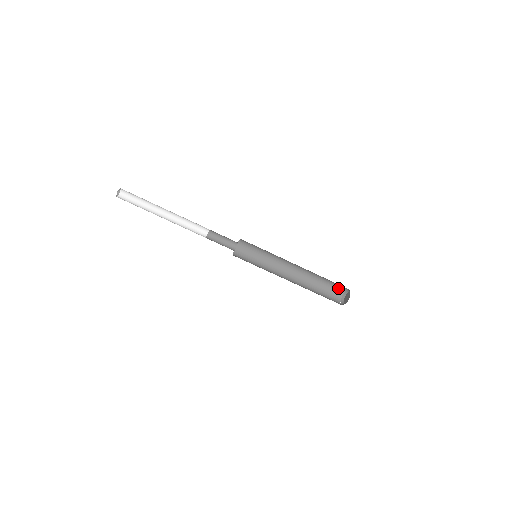
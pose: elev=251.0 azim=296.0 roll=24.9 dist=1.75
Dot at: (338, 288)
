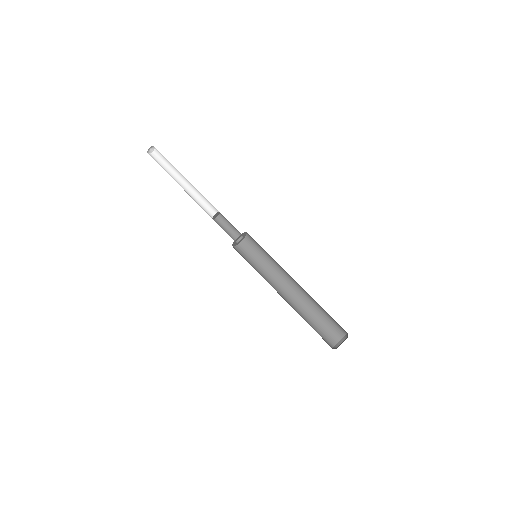
Dot at: (339, 327)
